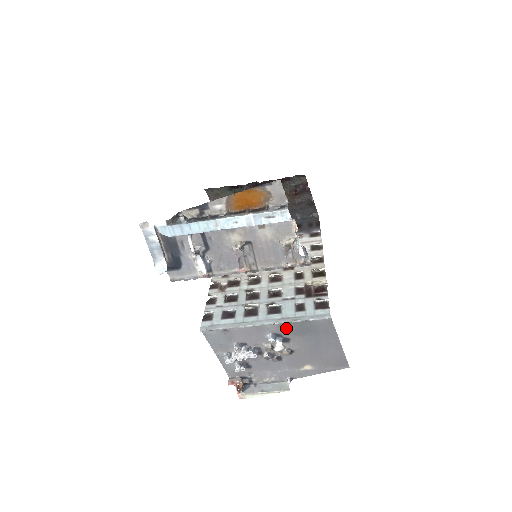
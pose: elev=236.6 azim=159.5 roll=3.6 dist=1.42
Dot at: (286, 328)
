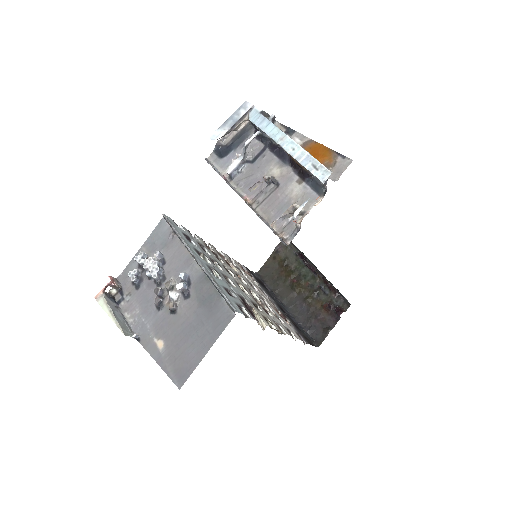
Dot at: (201, 283)
